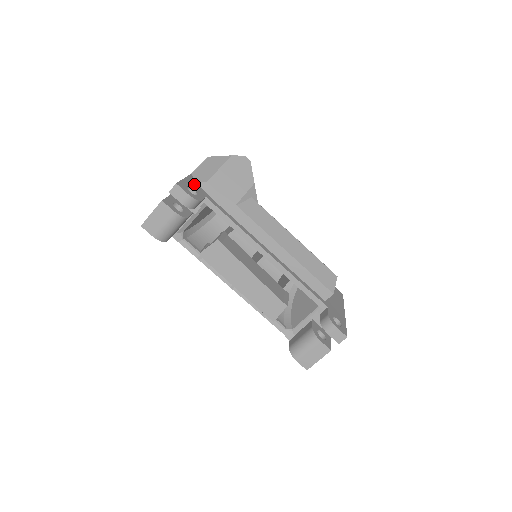
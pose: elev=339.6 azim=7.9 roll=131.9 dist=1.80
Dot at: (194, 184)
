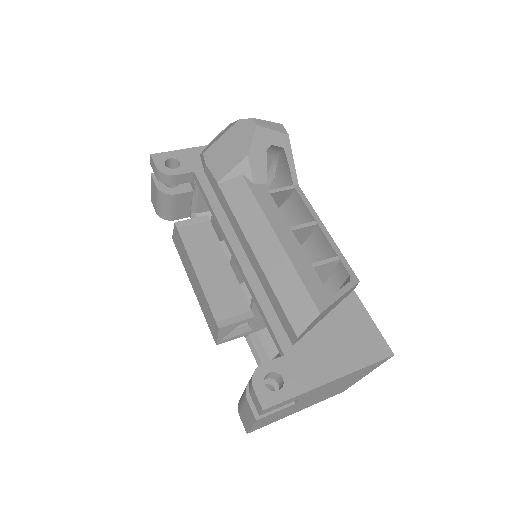
Dot at: (192, 156)
